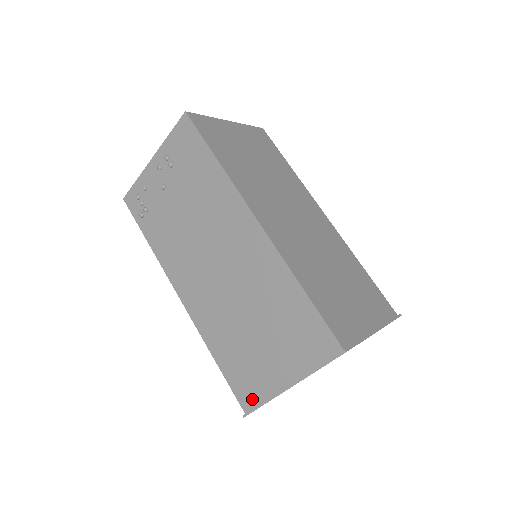
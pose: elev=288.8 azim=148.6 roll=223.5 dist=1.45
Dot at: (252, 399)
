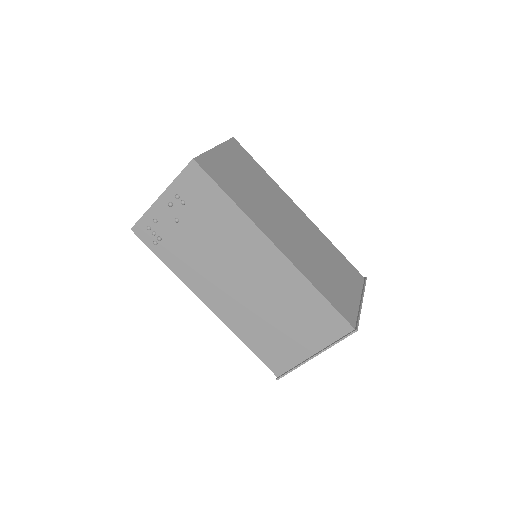
Dot at: (283, 367)
